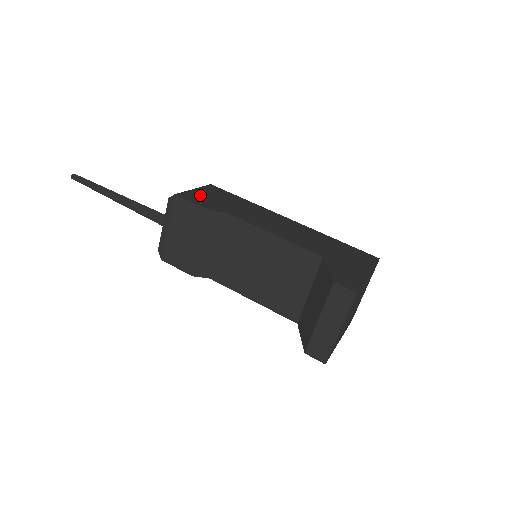
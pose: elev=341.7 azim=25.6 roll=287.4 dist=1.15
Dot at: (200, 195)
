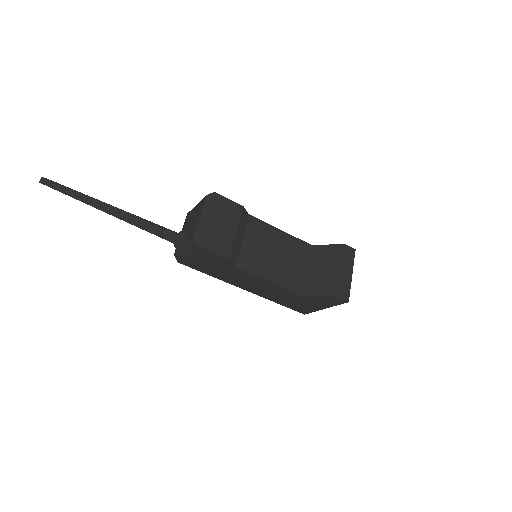
Dot at: occluded
